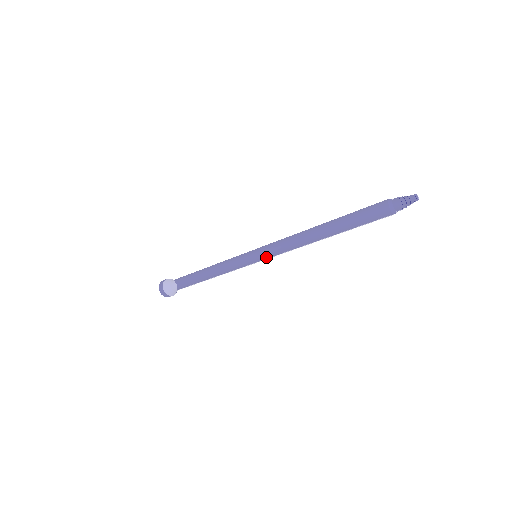
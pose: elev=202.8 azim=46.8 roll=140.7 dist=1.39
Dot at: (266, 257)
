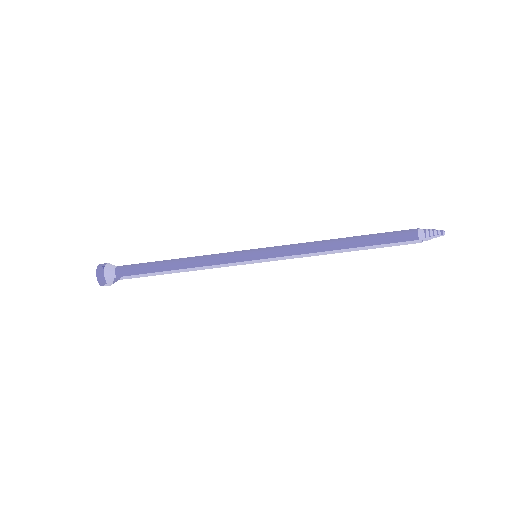
Dot at: (271, 250)
